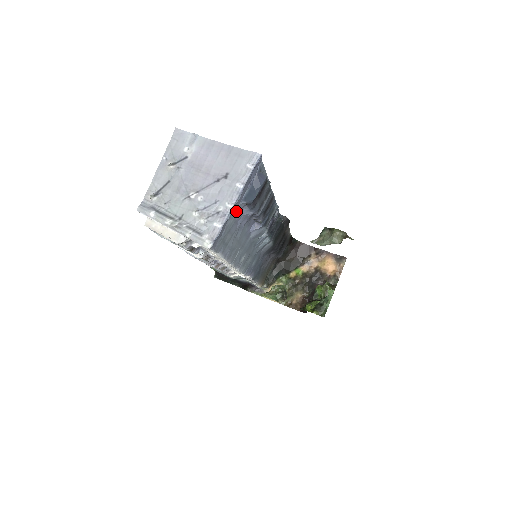
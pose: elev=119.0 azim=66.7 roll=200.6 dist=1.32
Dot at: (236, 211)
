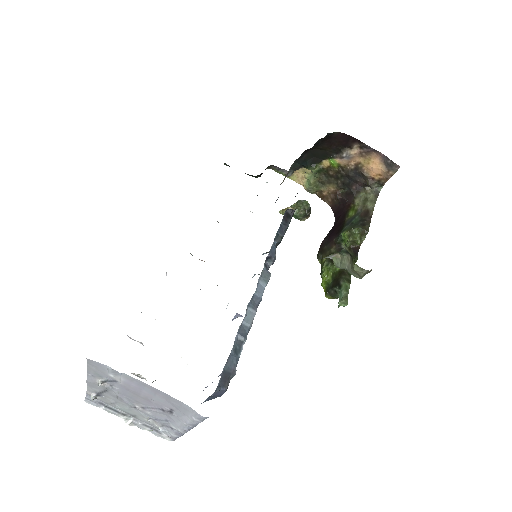
Dot at: occluded
